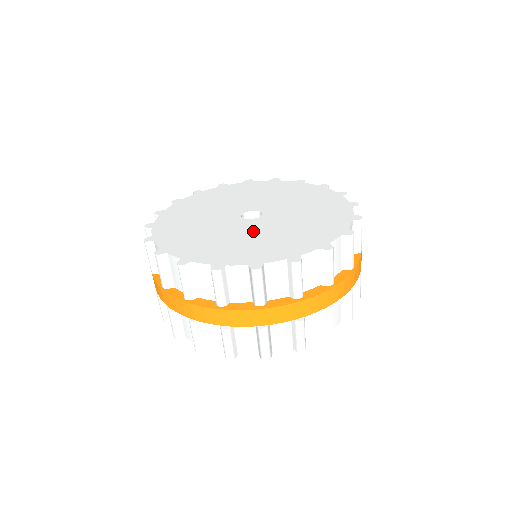
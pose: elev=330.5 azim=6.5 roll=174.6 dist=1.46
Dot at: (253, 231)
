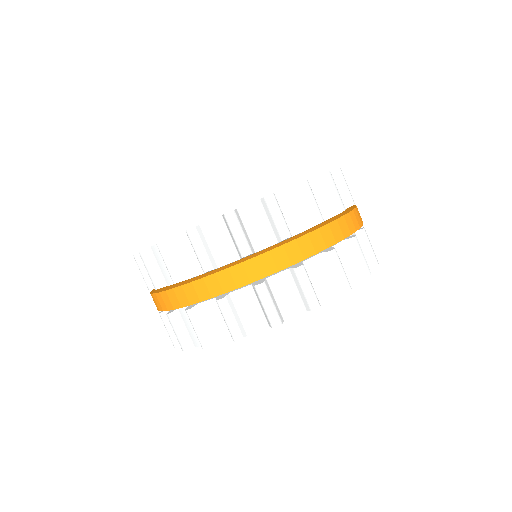
Dot at: occluded
